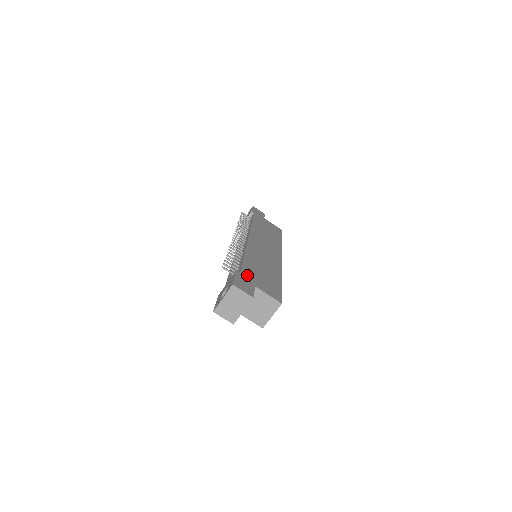
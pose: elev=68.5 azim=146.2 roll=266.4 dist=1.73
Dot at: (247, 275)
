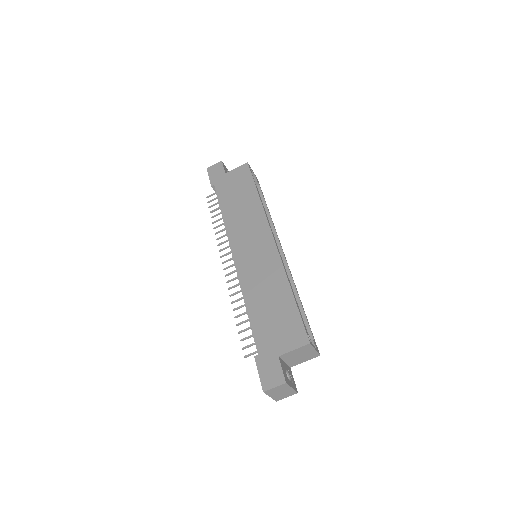
Dot at: (264, 347)
